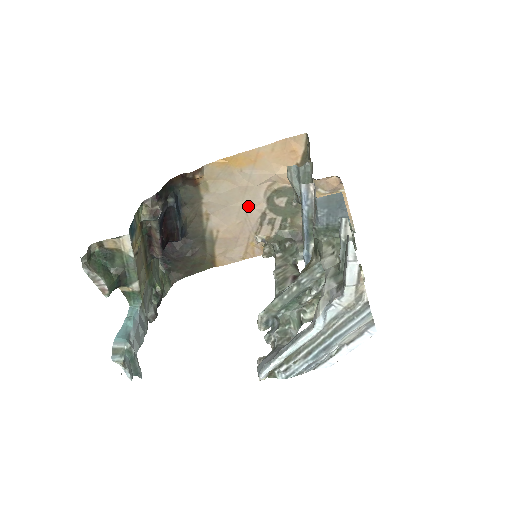
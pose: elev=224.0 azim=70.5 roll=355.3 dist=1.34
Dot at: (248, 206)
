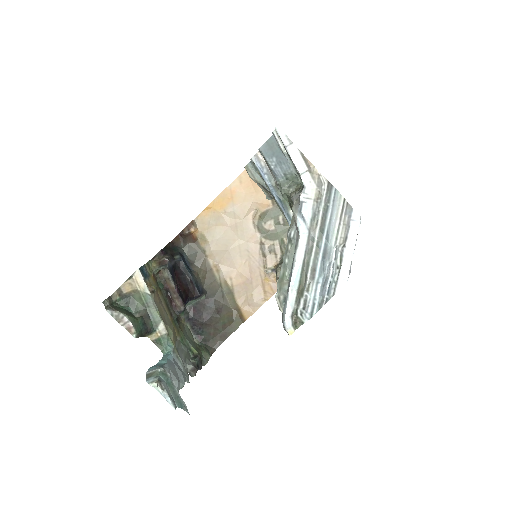
Dot at: (245, 242)
